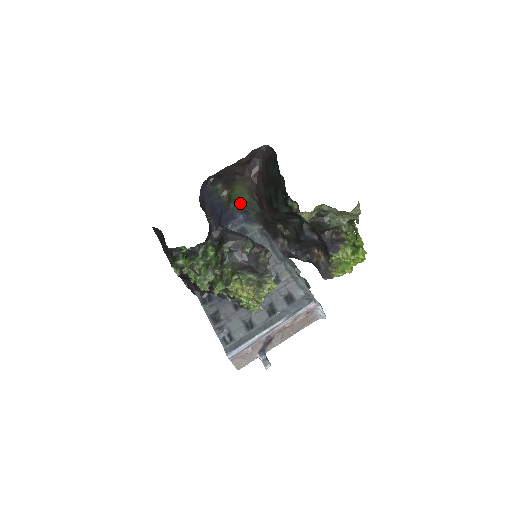
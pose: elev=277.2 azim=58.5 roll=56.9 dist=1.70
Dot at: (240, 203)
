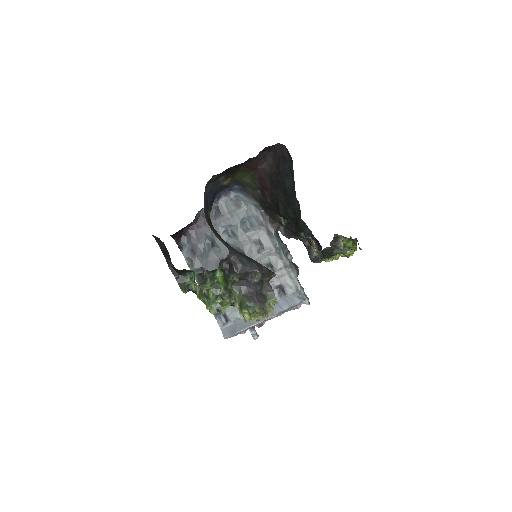
Dot at: (239, 181)
